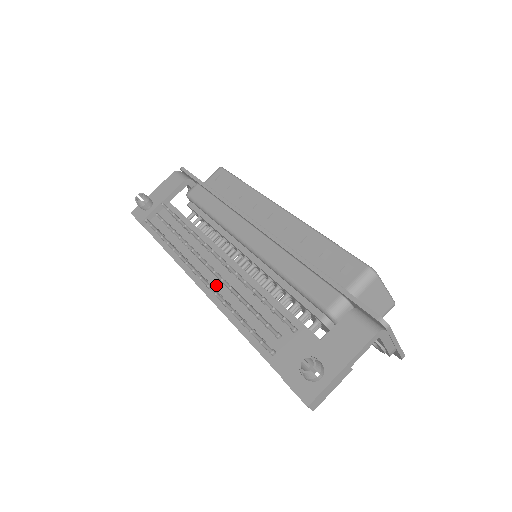
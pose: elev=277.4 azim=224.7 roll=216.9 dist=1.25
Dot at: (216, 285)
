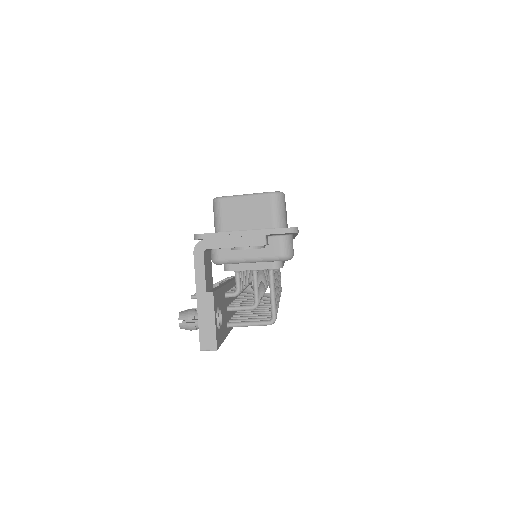
Dot at: occluded
